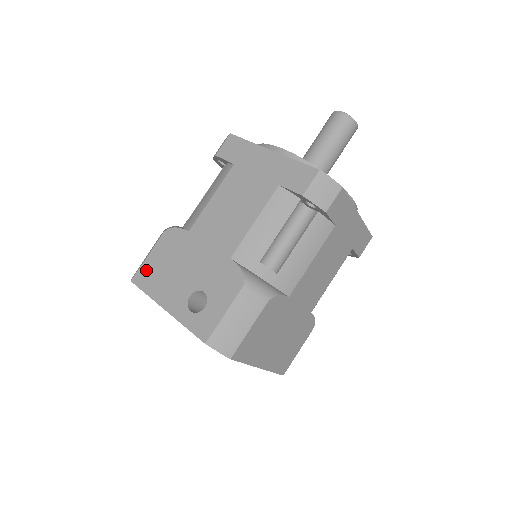
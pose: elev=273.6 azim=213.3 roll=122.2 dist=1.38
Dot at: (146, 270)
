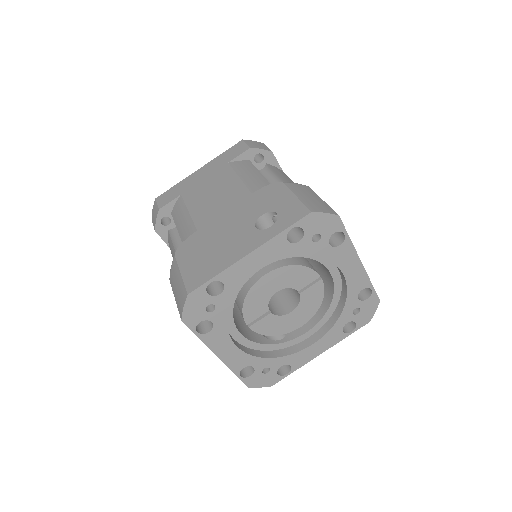
Dot at: (193, 275)
